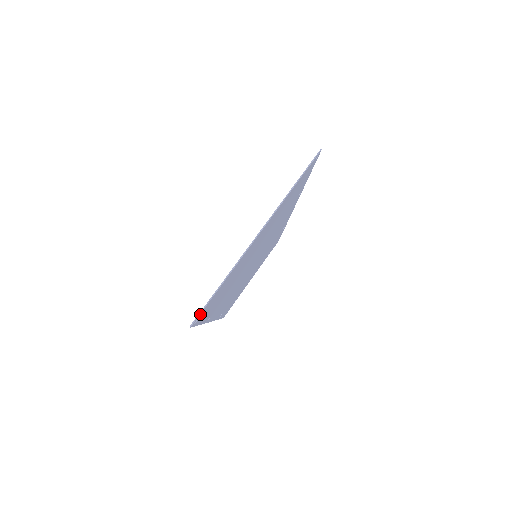
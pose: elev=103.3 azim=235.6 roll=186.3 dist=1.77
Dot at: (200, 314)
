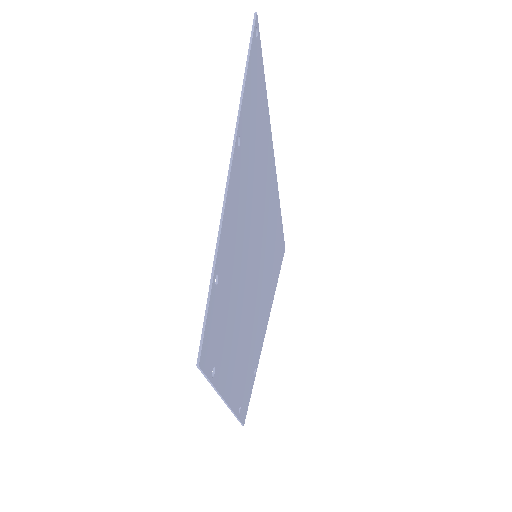
Dot at: (258, 42)
